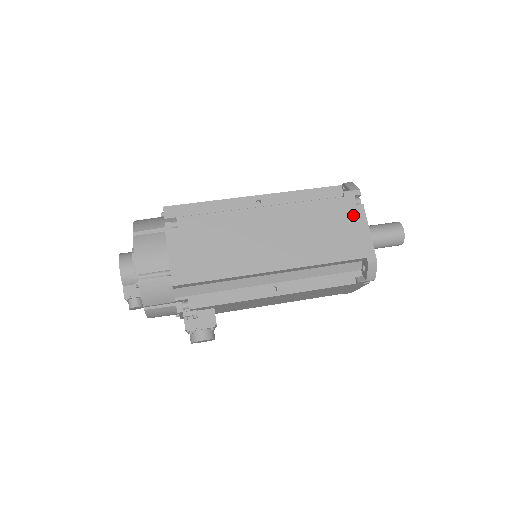
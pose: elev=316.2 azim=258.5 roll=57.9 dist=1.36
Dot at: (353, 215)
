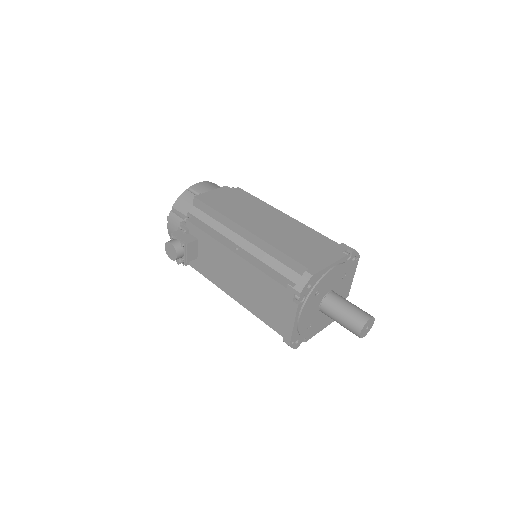
Dot at: (332, 252)
